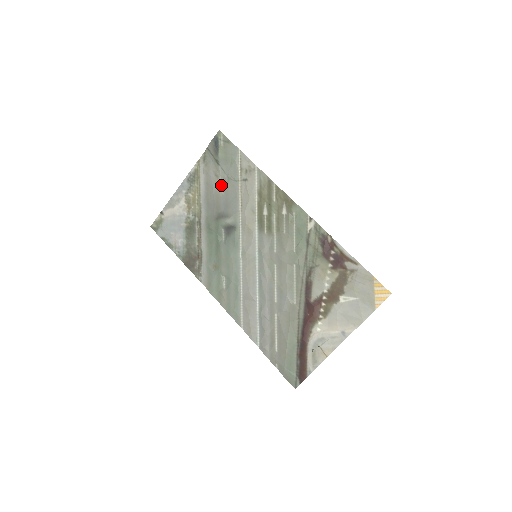
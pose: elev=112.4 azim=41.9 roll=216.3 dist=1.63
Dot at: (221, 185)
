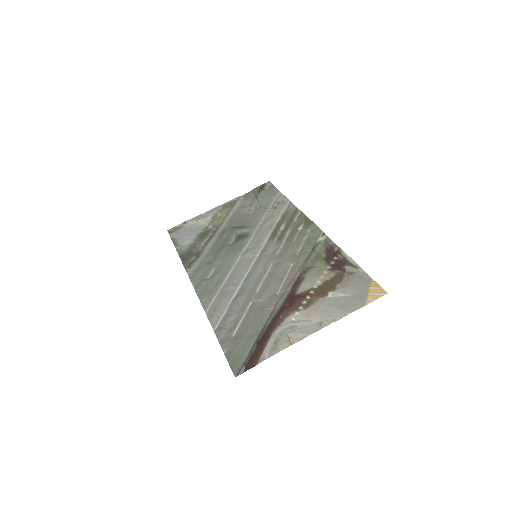
Dot at: (251, 210)
